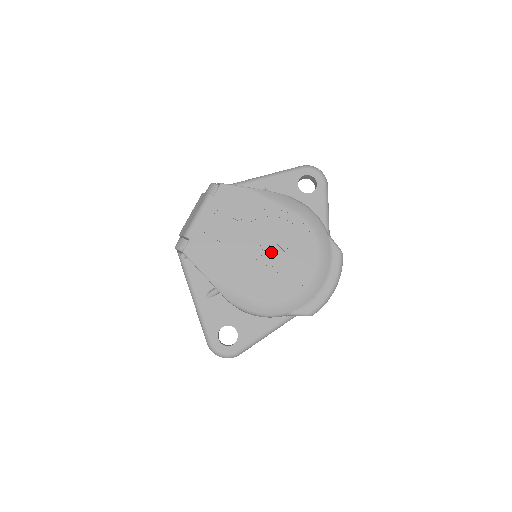
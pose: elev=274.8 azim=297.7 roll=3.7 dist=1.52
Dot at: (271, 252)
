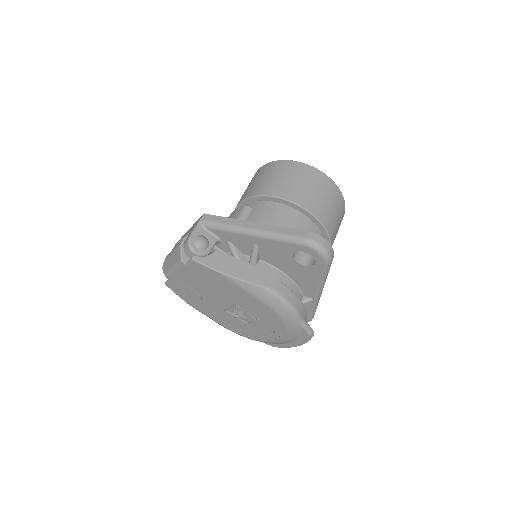
Dot at: (241, 316)
